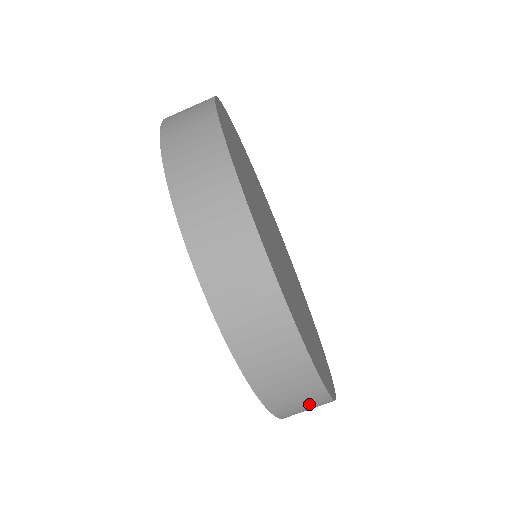
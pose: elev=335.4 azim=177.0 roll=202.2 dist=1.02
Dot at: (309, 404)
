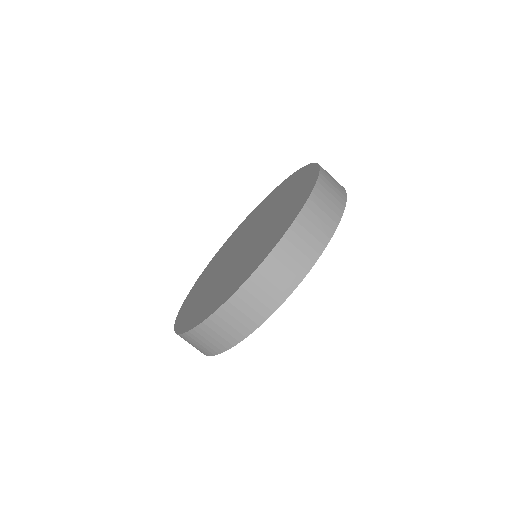
Dot at: occluded
